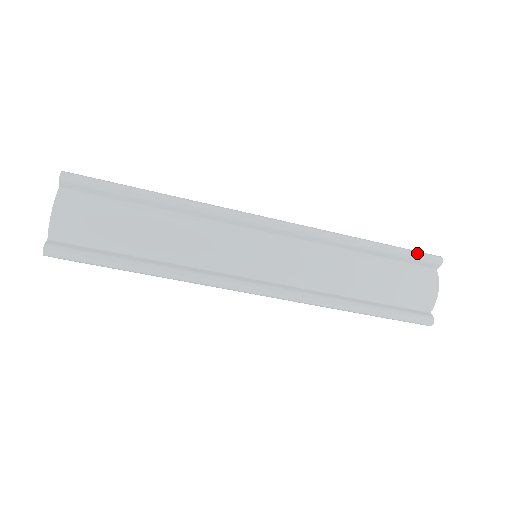
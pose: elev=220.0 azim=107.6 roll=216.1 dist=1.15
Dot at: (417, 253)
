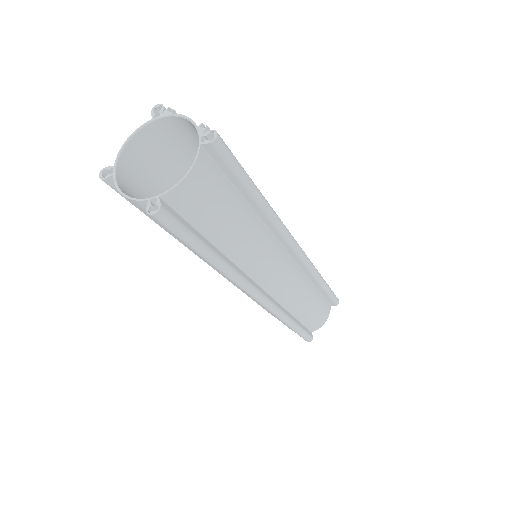
Dot at: (334, 295)
